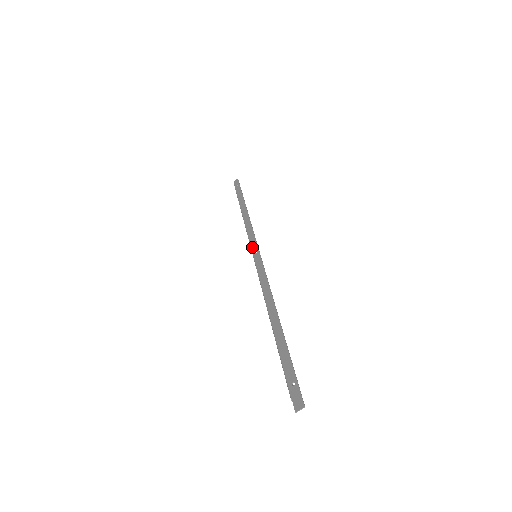
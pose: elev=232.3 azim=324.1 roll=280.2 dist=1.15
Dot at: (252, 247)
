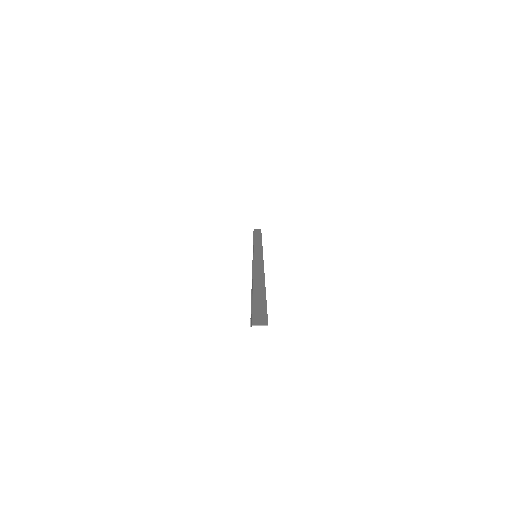
Dot at: occluded
